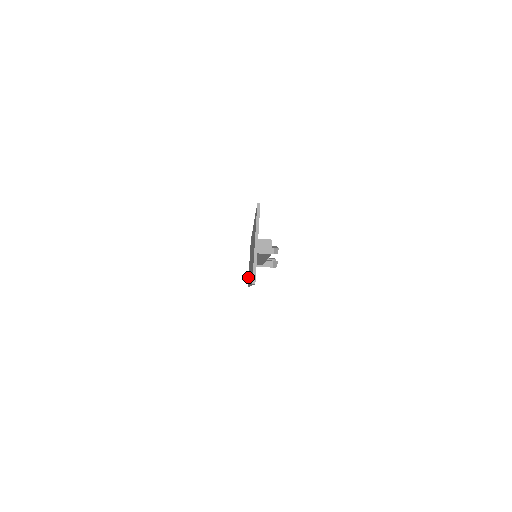
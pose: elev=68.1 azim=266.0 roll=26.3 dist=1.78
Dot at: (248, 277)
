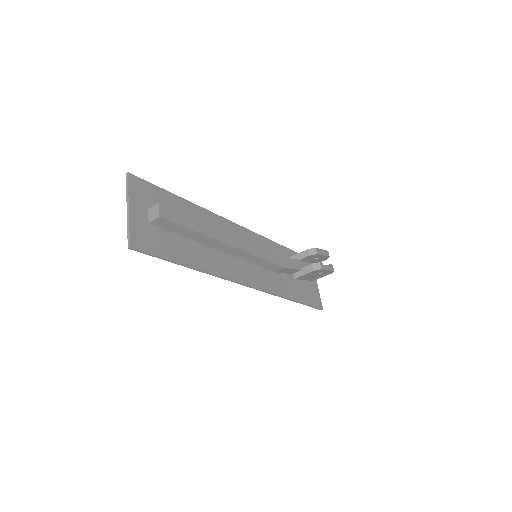
Dot at: occluded
